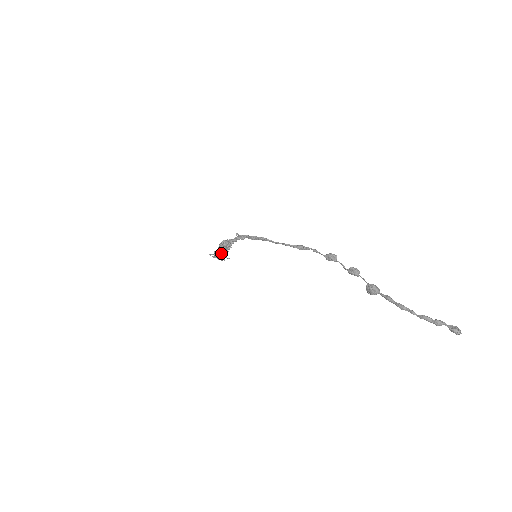
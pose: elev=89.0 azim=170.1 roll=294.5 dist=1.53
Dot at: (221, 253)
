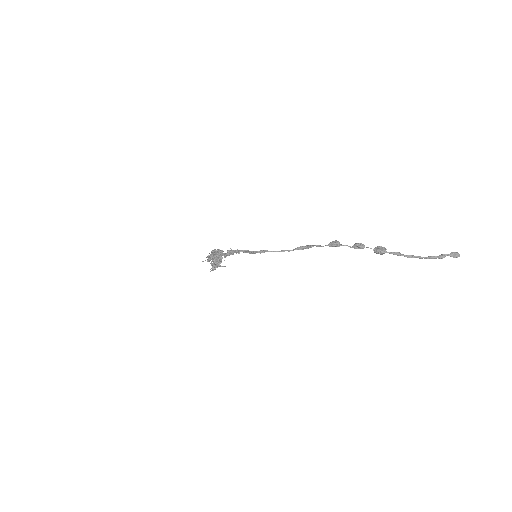
Dot at: (219, 264)
